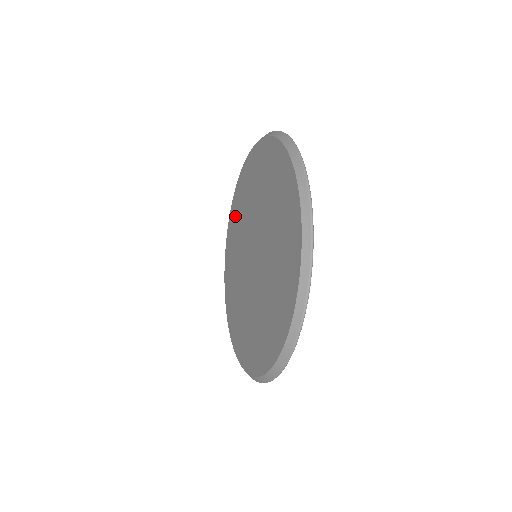
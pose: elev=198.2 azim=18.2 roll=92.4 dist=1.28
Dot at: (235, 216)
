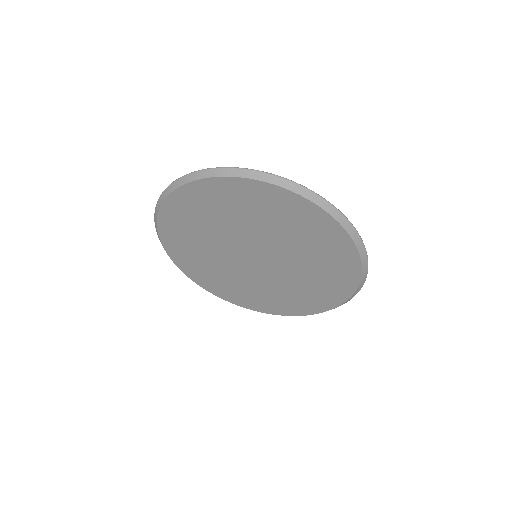
Dot at: (179, 227)
